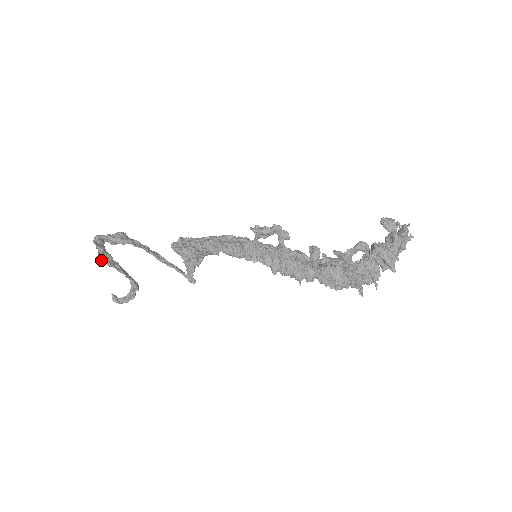
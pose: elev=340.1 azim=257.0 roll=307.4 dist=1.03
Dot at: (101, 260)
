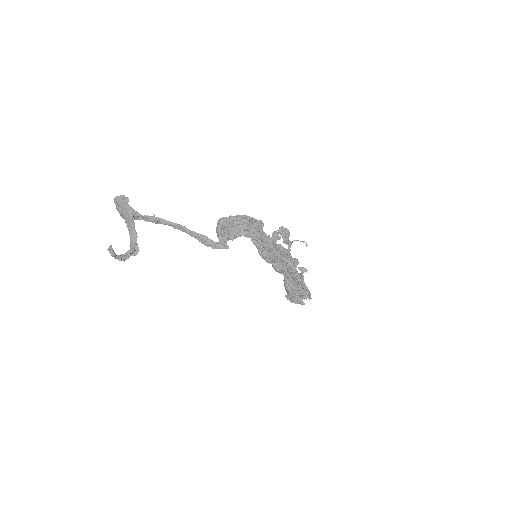
Dot at: (130, 210)
